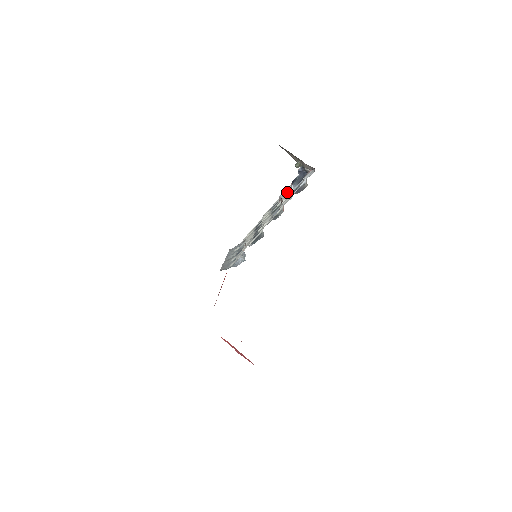
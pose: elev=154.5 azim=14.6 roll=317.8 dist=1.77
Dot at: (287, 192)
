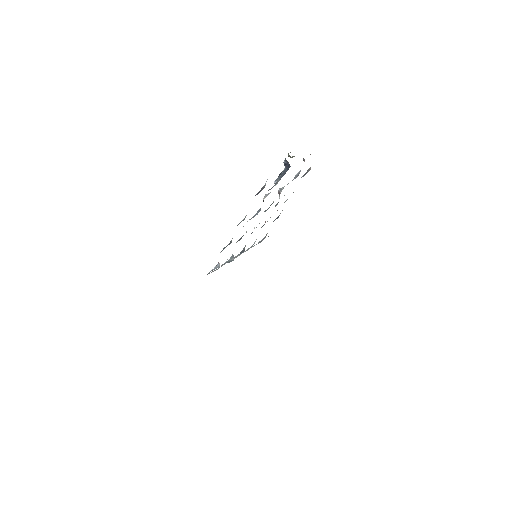
Dot at: occluded
